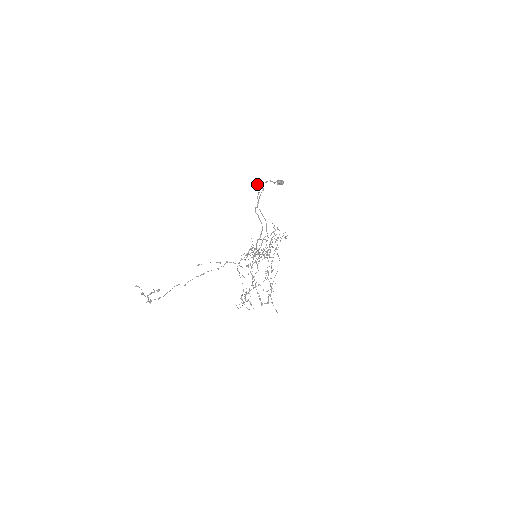
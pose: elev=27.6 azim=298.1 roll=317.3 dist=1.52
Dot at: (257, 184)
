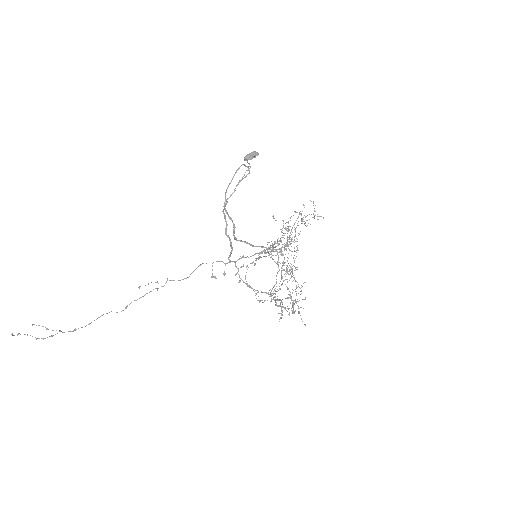
Dot at: (243, 164)
